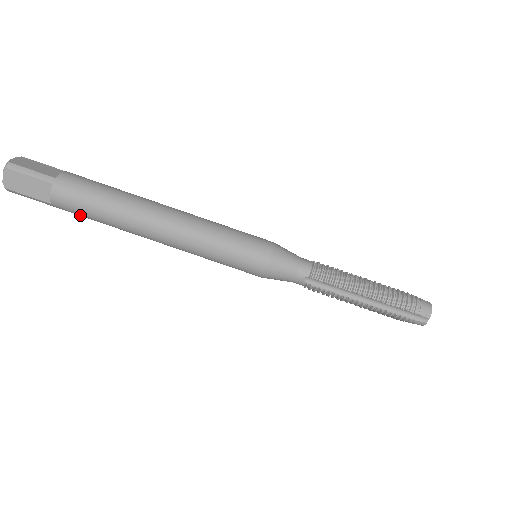
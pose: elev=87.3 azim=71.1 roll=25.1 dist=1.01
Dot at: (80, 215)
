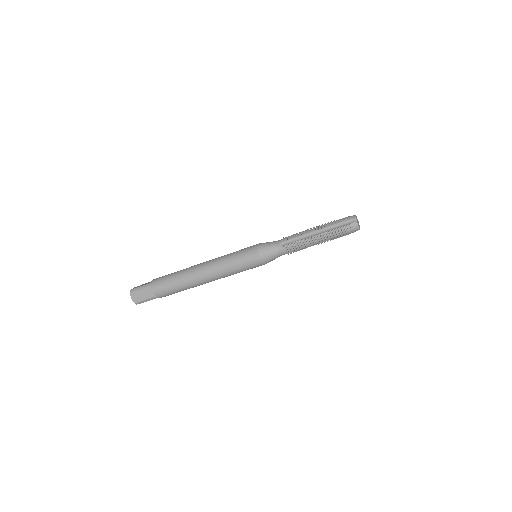
Dot at: occluded
